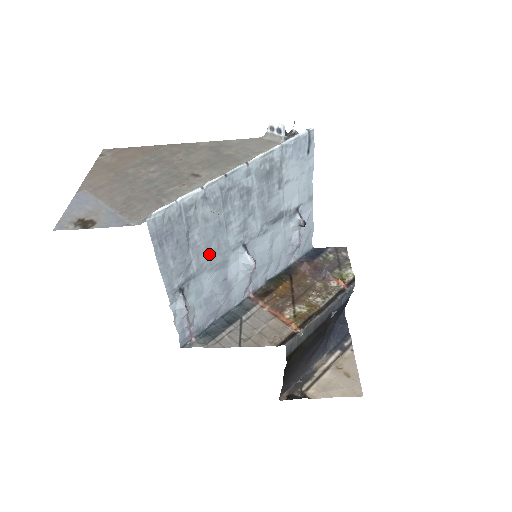
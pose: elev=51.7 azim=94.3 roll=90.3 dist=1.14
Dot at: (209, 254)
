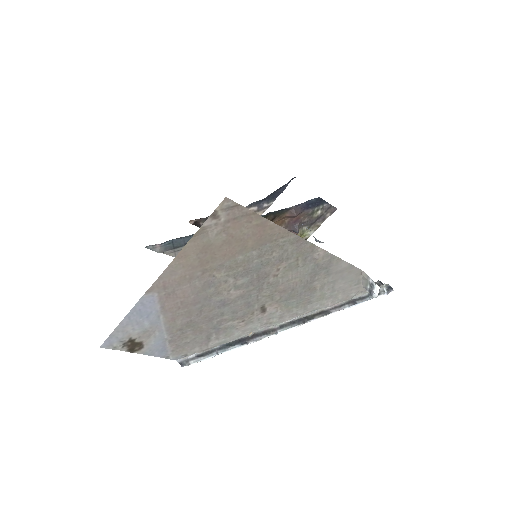
Dot at: occluded
